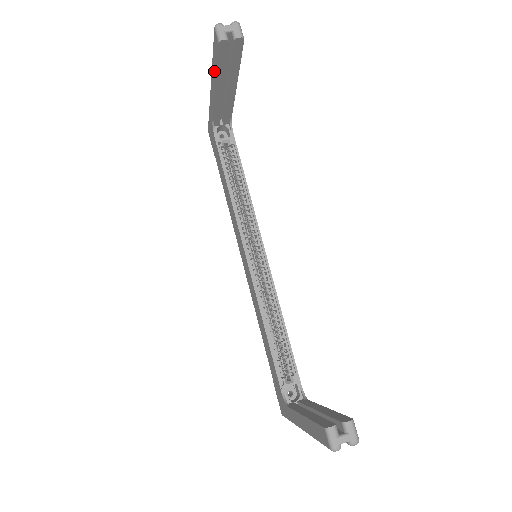
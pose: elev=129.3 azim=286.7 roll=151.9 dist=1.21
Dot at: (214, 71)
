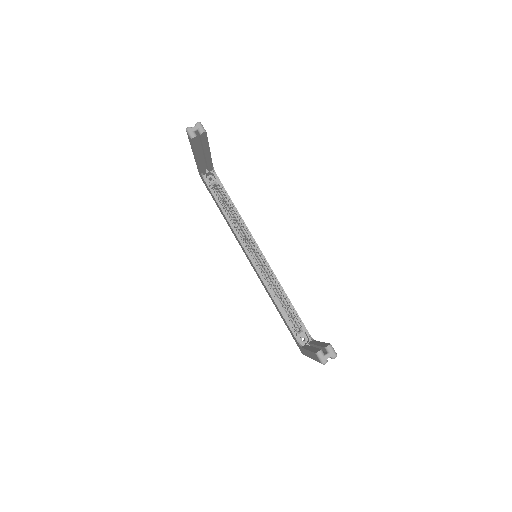
Dot at: (193, 150)
